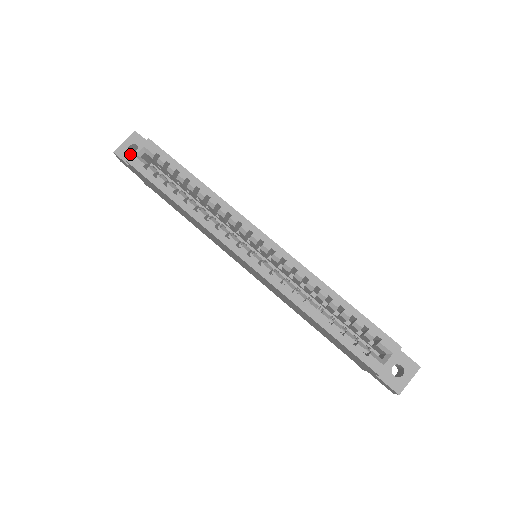
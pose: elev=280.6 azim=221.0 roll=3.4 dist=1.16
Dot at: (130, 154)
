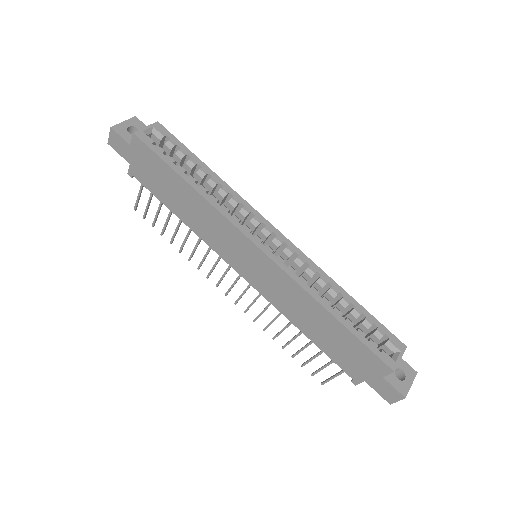
Dot at: (130, 134)
